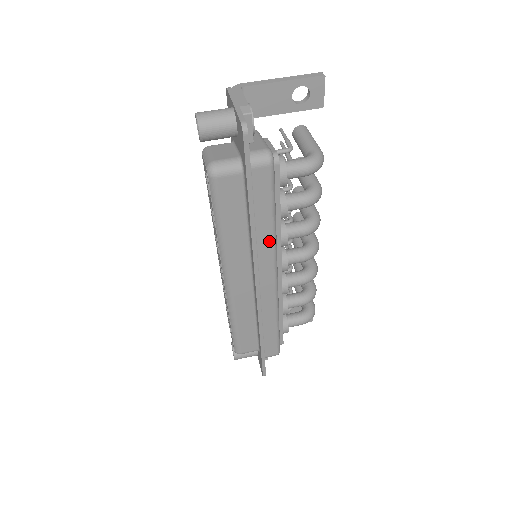
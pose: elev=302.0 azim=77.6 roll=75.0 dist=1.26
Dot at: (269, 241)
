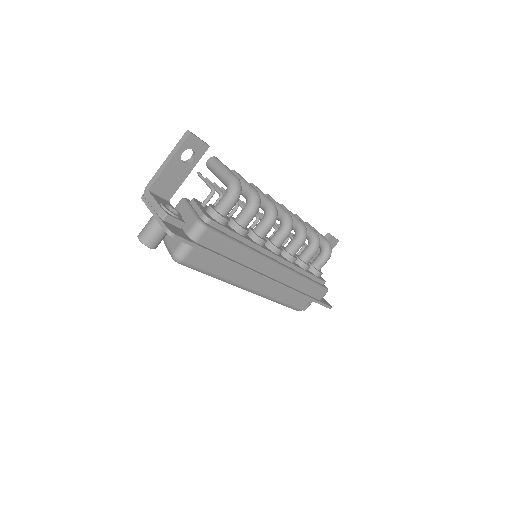
Dot at: (251, 256)
